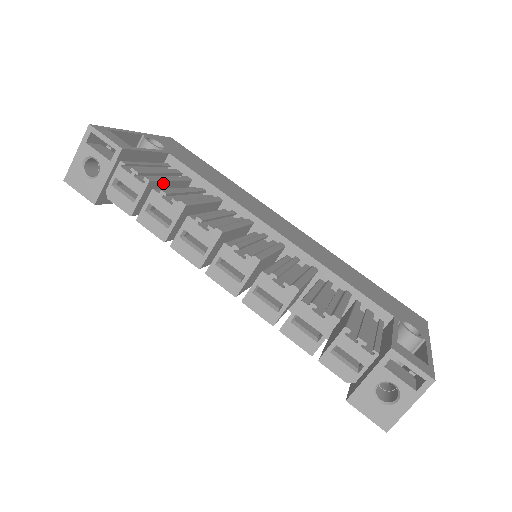
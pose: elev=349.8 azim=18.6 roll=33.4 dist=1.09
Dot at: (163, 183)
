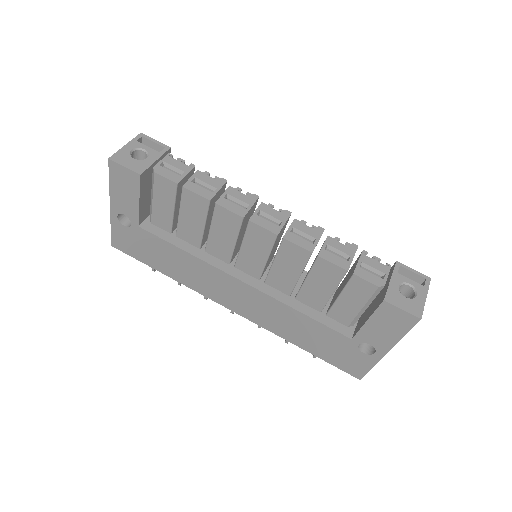
Dot at: occluded
